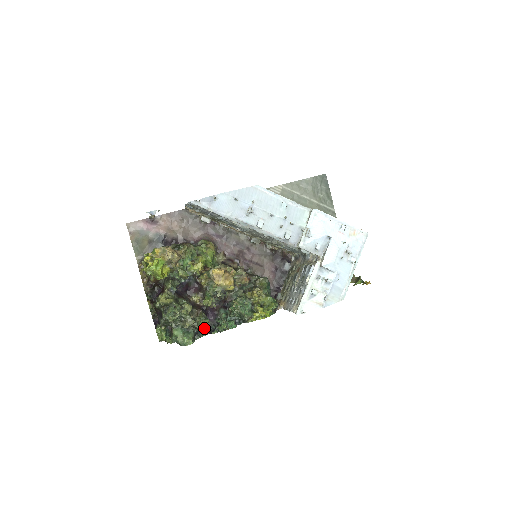
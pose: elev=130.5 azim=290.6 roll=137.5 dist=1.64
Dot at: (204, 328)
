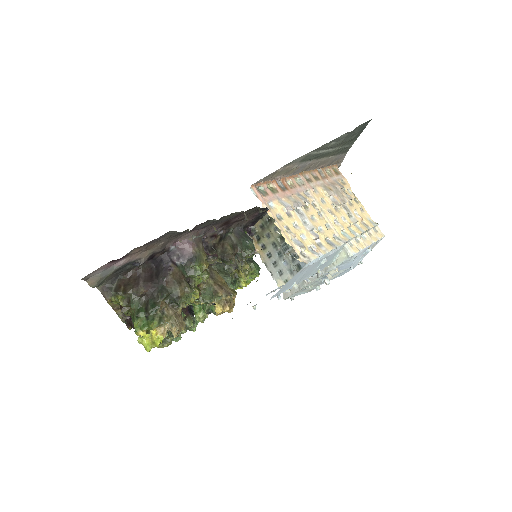
Dot at: occluded
